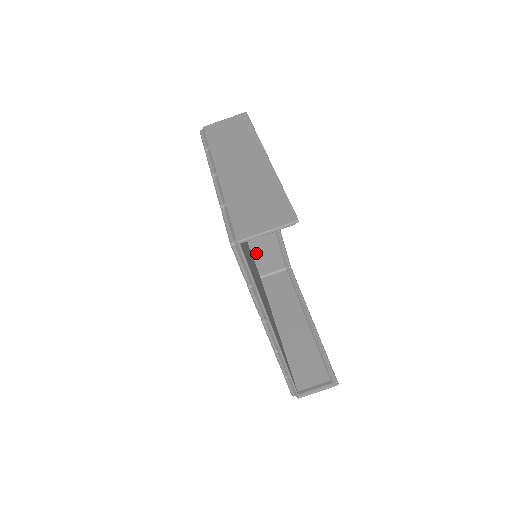
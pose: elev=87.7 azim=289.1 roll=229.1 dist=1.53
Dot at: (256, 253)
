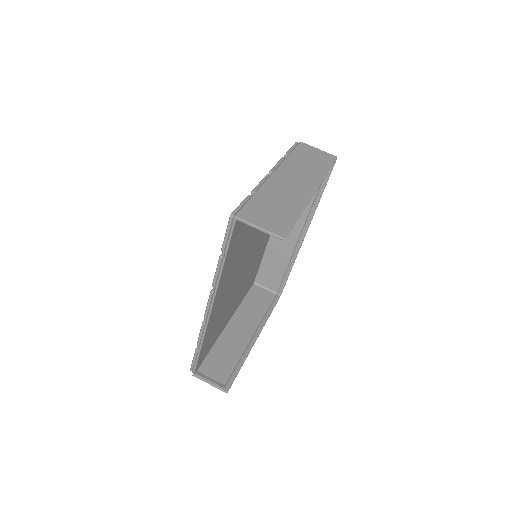
Dot at: (265, 262)
